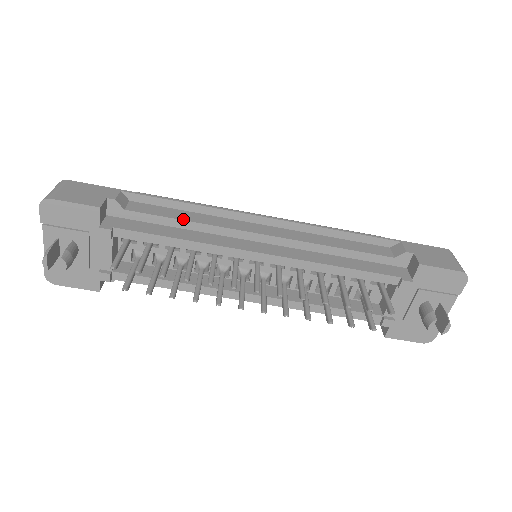
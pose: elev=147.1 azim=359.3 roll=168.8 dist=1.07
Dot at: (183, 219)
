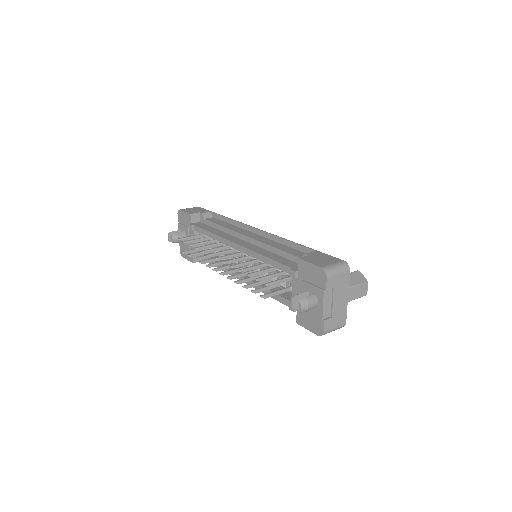
Dot at: (221, 225)
